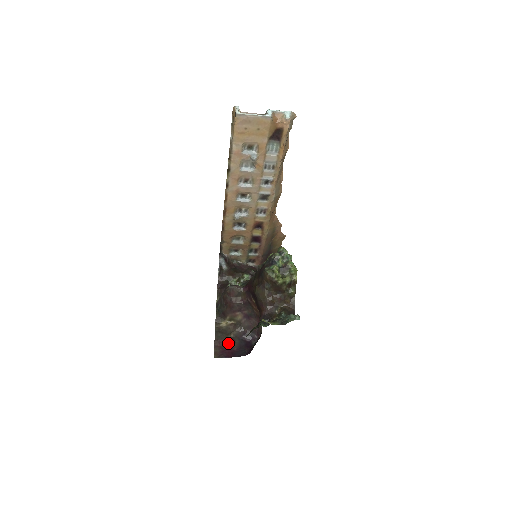
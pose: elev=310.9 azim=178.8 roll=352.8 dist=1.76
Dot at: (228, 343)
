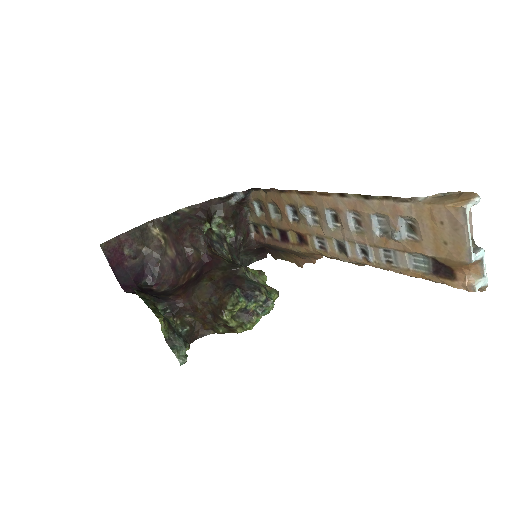
Dot at: (131, 250)
